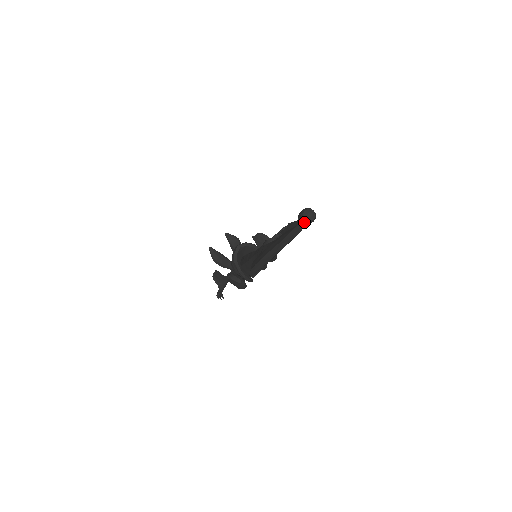
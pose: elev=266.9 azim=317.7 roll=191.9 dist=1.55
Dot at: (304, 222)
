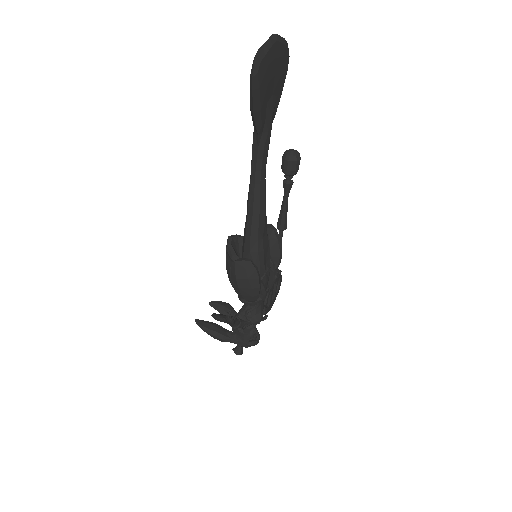
Dot at: (290, 162)
